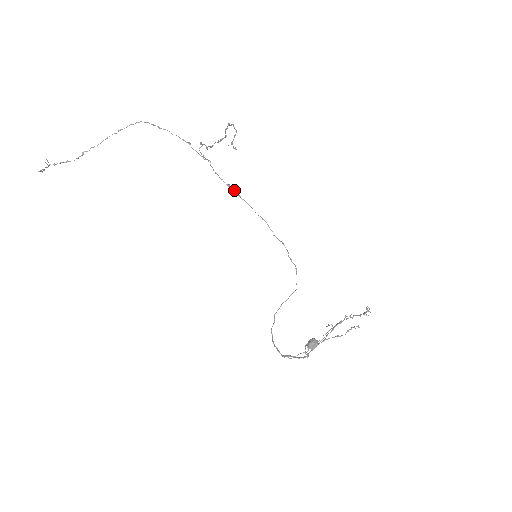
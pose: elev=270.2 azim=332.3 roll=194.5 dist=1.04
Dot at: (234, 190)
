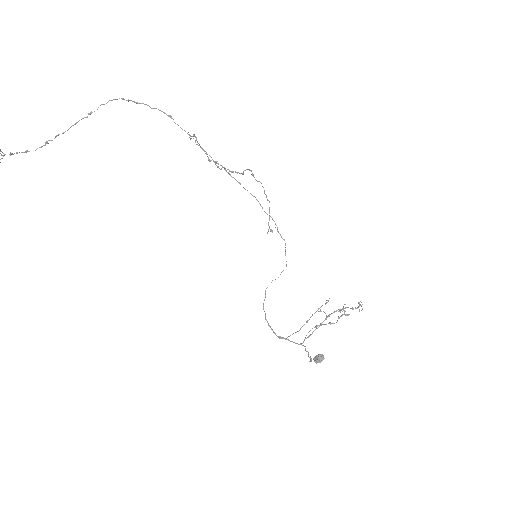
Dot at: occluded
